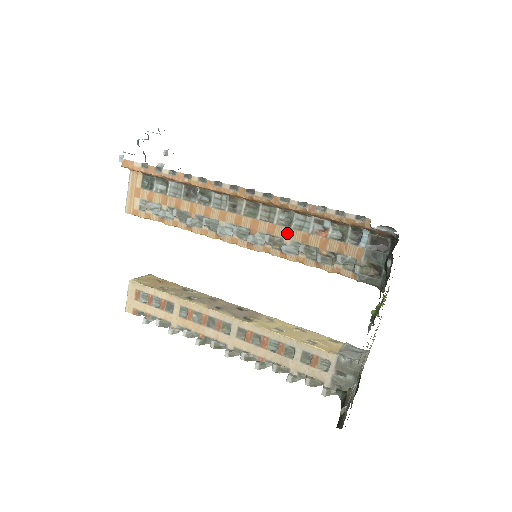
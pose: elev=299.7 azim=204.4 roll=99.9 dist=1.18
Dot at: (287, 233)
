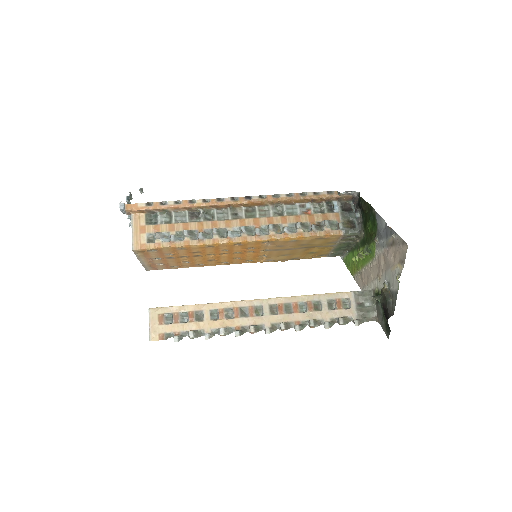
Dot at: (283, 220)
